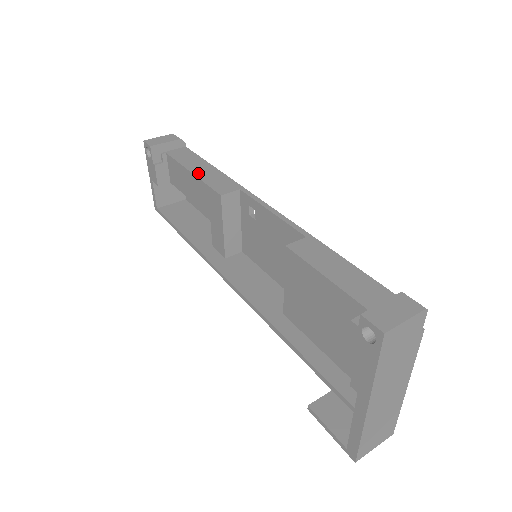
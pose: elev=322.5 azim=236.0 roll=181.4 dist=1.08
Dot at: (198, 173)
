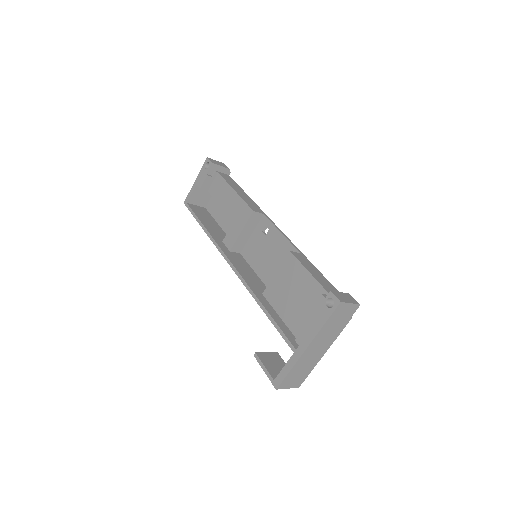
Dot at: (239, 193)
